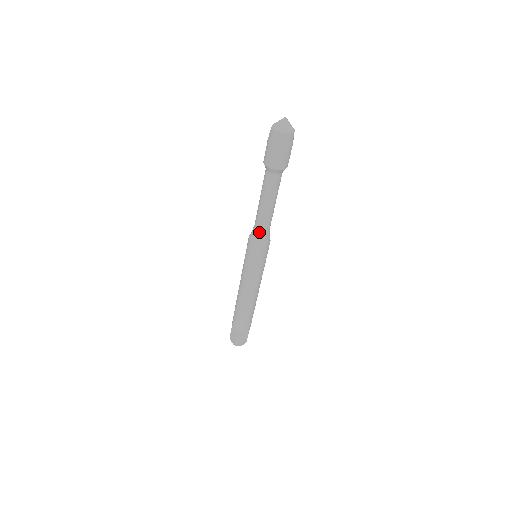
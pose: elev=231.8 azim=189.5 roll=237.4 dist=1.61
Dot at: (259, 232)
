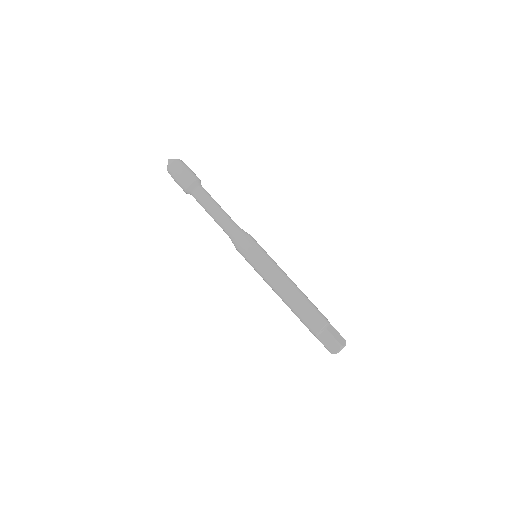
Dot at: (234, 231)
